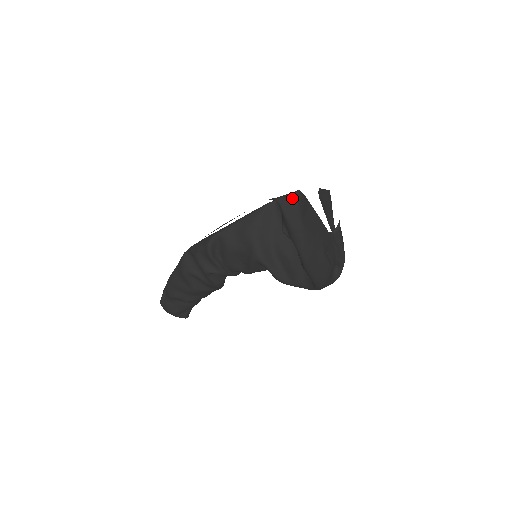
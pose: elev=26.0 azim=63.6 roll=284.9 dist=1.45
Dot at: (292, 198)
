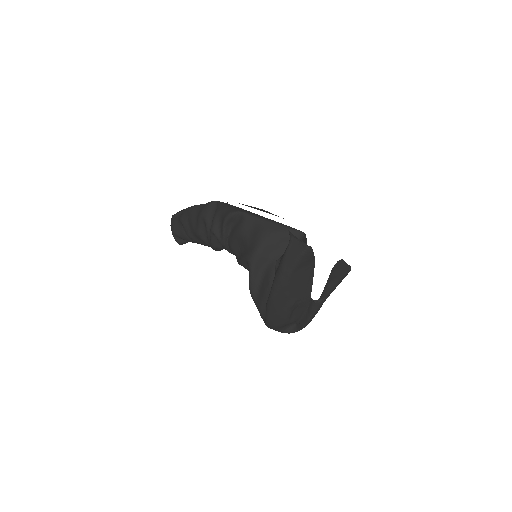
Dot at: (301, 247)
